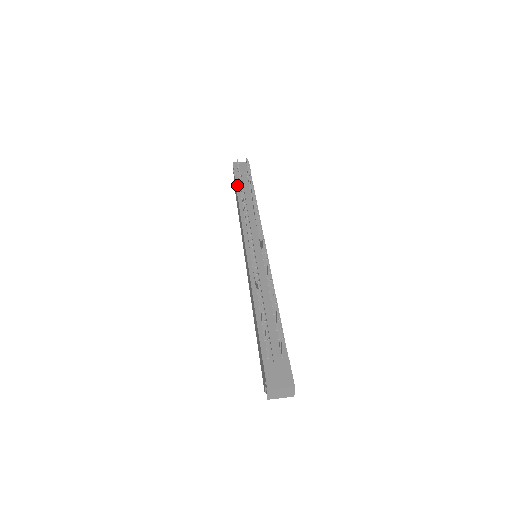
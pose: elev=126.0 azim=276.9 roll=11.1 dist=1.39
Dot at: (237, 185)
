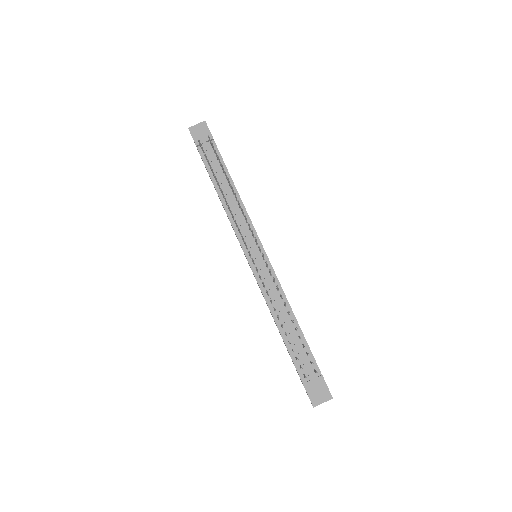
Dot at: (206, 165)
